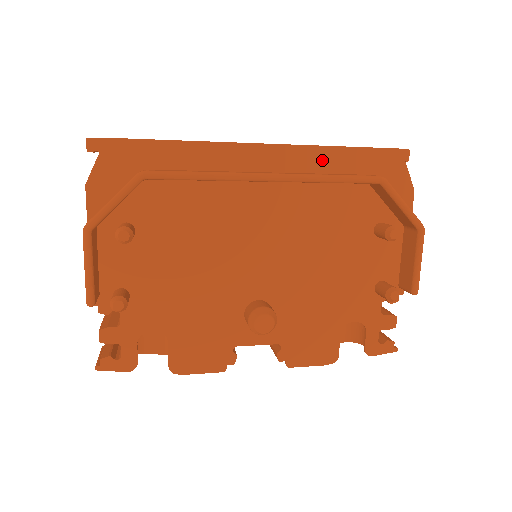
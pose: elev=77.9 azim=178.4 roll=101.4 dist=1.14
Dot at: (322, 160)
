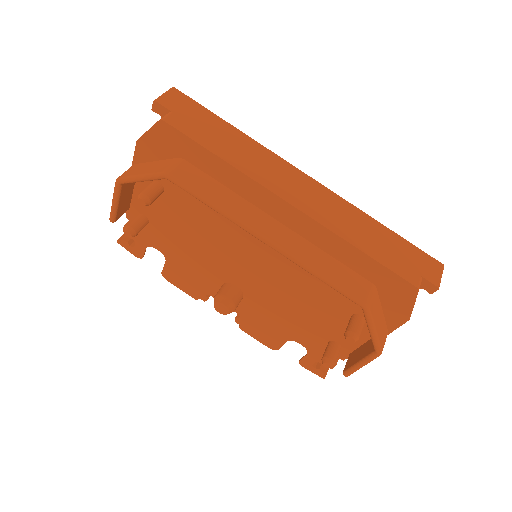
Dot at: (336, 247)
